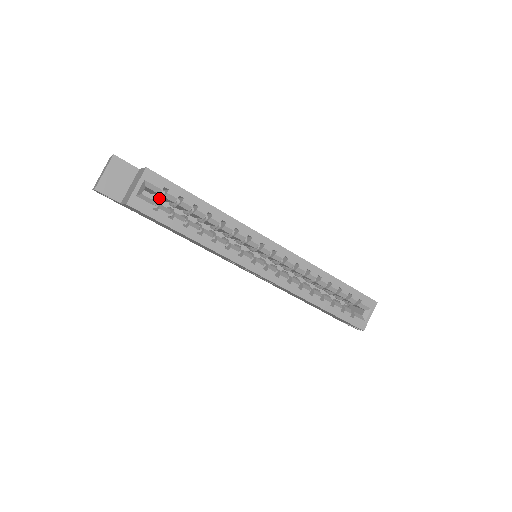
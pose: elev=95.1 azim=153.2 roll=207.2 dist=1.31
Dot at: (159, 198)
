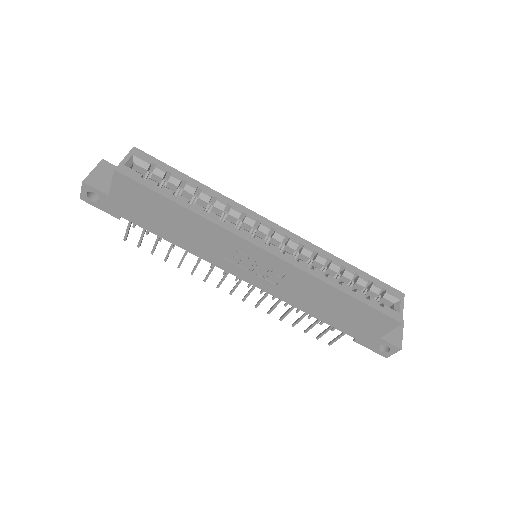
Dot at: occluded
